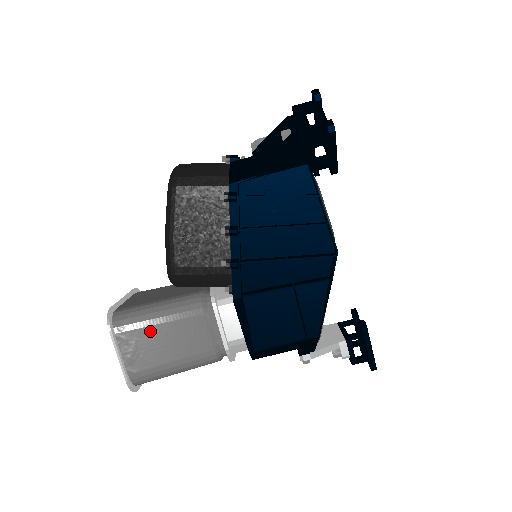
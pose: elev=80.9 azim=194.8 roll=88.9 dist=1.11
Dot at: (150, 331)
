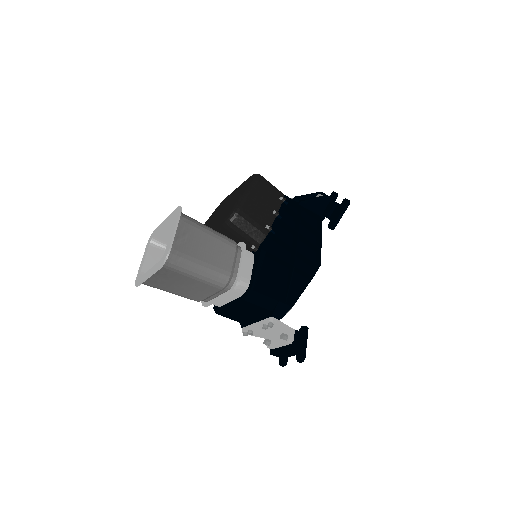
Dot at: (201, 234)
